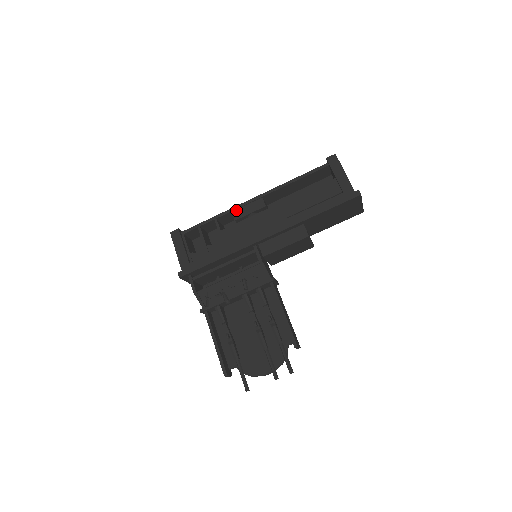
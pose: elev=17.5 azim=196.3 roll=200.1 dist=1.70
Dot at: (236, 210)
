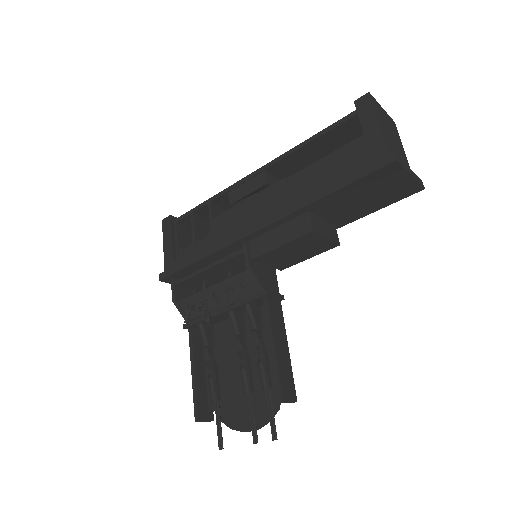
Dot at: (233, 190)
